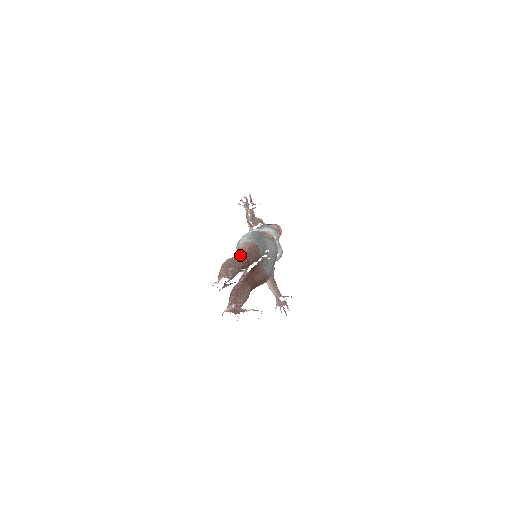
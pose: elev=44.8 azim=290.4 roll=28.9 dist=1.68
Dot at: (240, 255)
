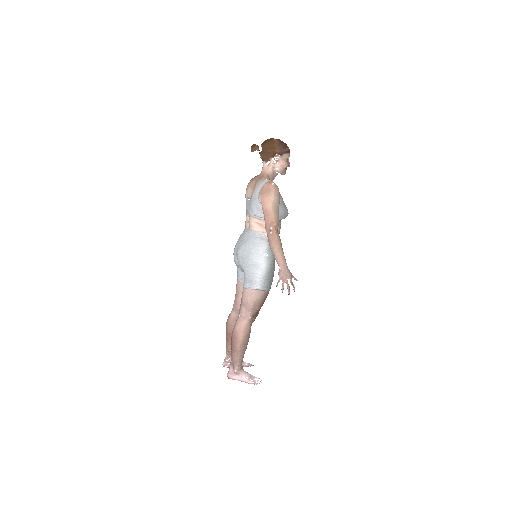
Dot at: (252, 317)
